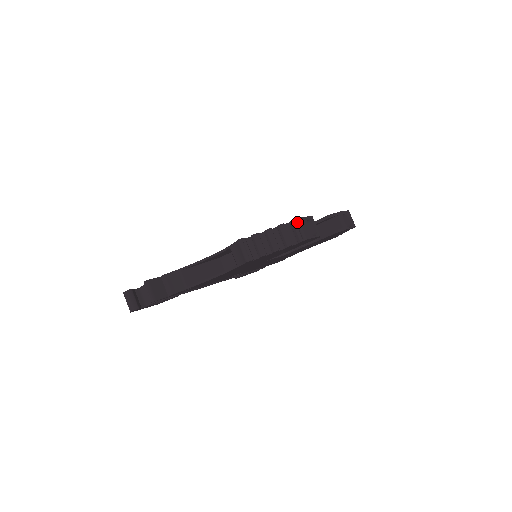
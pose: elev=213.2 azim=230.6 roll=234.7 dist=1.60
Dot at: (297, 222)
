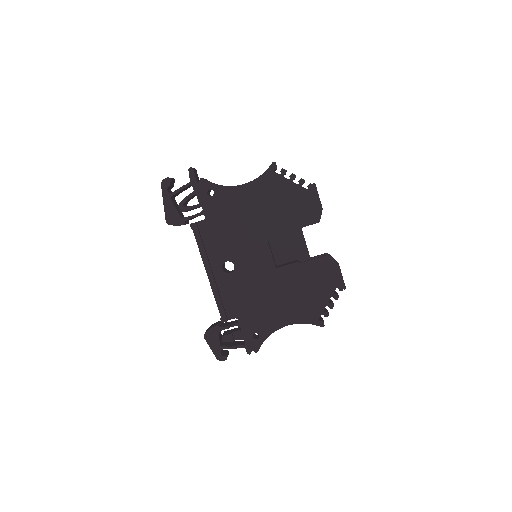
Dot at: occluded
